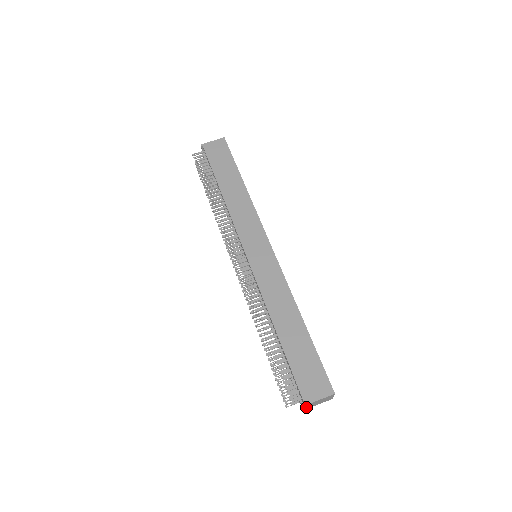
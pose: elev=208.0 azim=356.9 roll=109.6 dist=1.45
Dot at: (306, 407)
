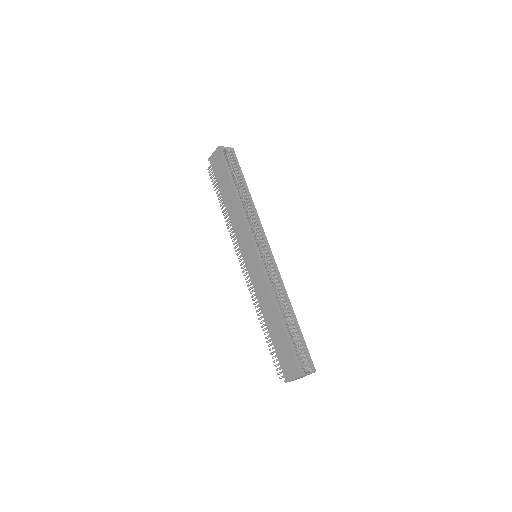
Dot at: (296, 379)
